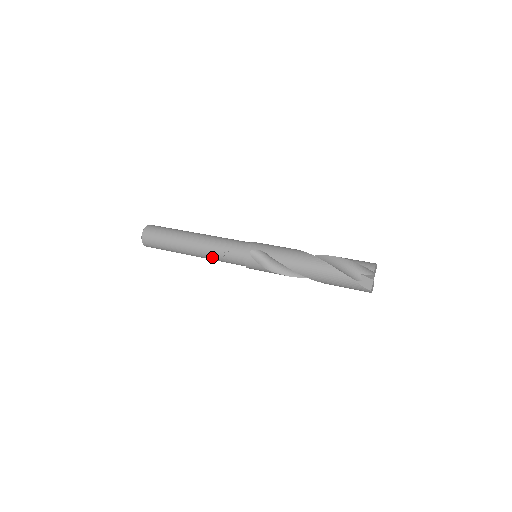
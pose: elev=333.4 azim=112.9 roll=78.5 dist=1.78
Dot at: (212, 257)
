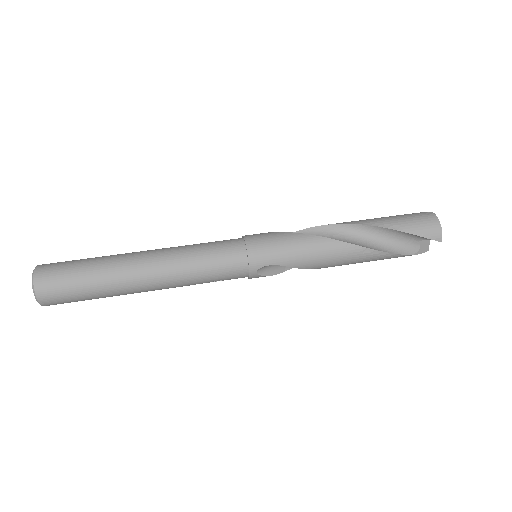
Dot at: occluded
